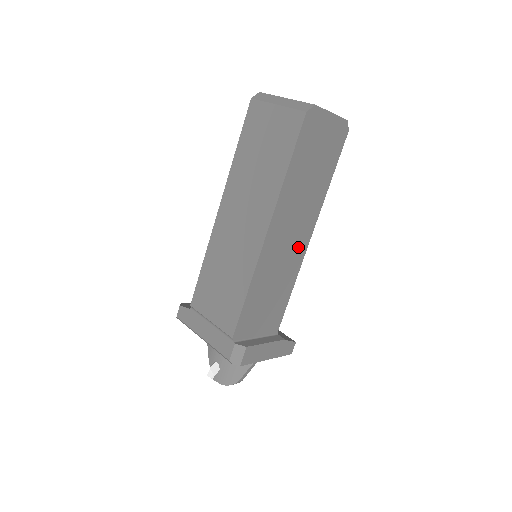
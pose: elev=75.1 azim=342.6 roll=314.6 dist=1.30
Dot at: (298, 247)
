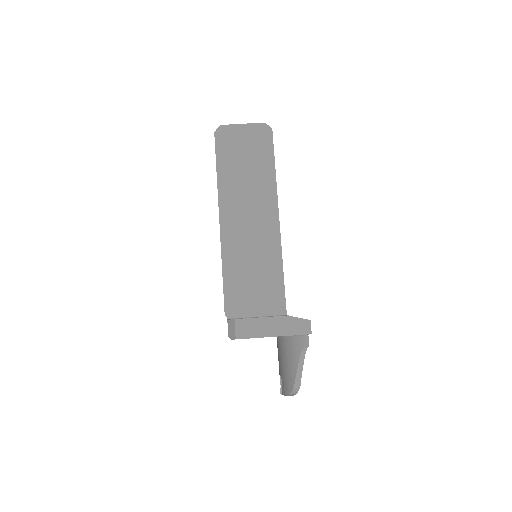
Dot at: (266, 228)
